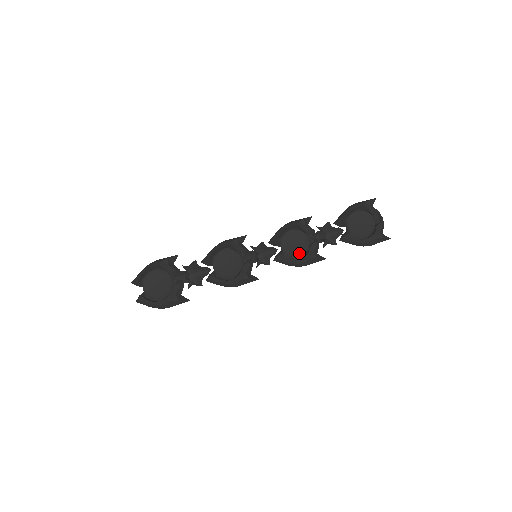
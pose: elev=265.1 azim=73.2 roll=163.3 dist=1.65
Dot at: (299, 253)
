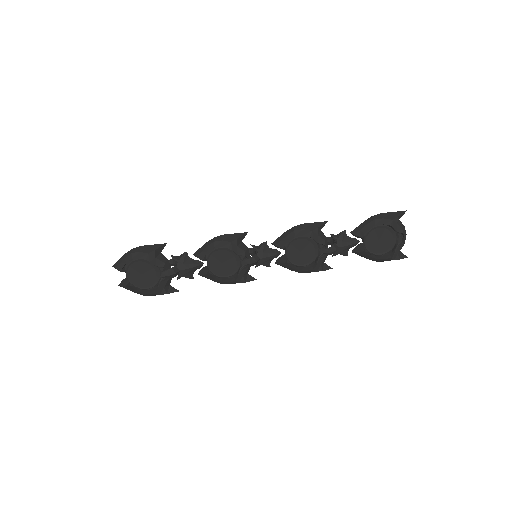
Dot at: (305, 263)
